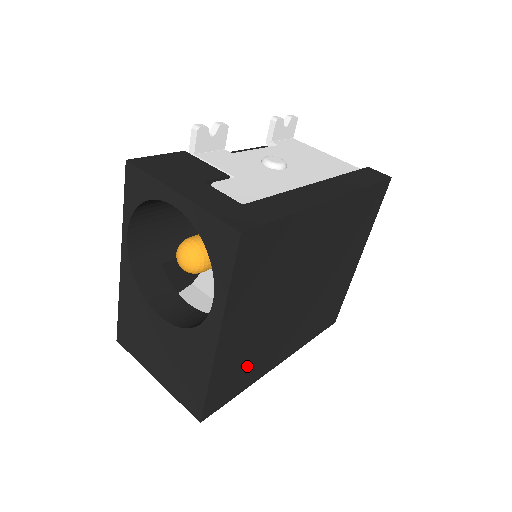
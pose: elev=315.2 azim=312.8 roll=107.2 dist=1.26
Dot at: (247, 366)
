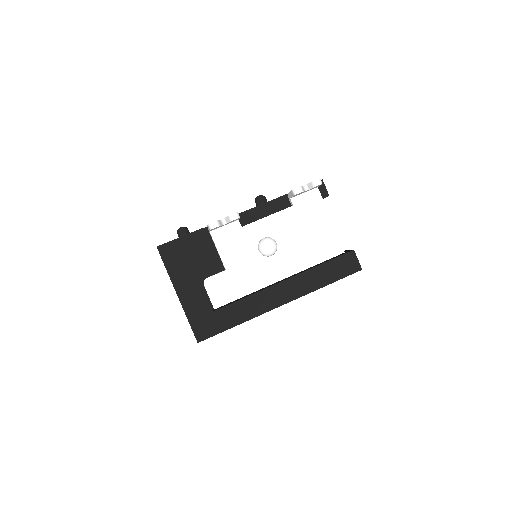
Dot at: occluded
